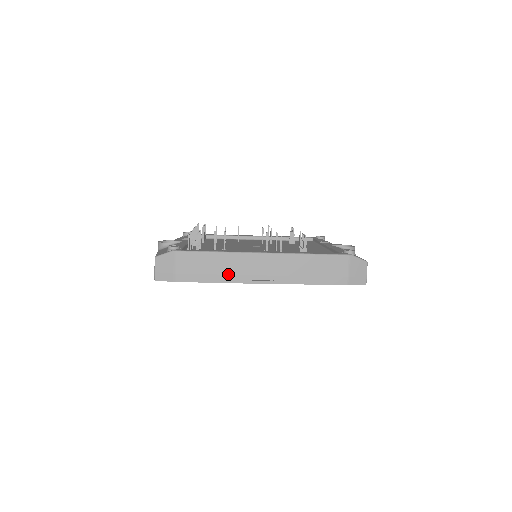
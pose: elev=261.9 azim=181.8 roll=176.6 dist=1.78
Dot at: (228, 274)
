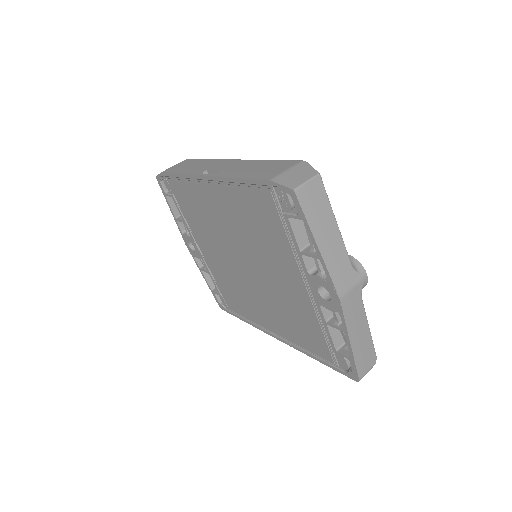
Dot at: (194, 169)
